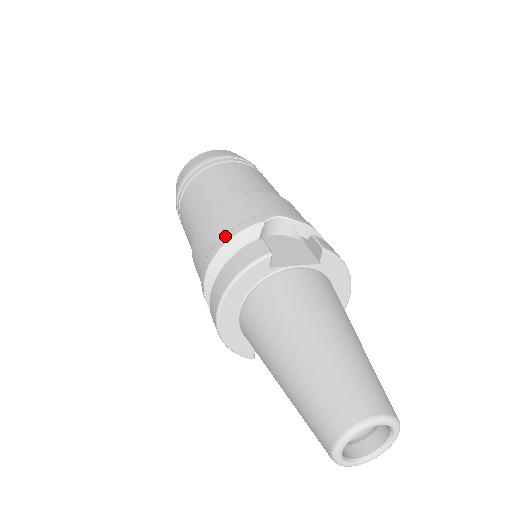
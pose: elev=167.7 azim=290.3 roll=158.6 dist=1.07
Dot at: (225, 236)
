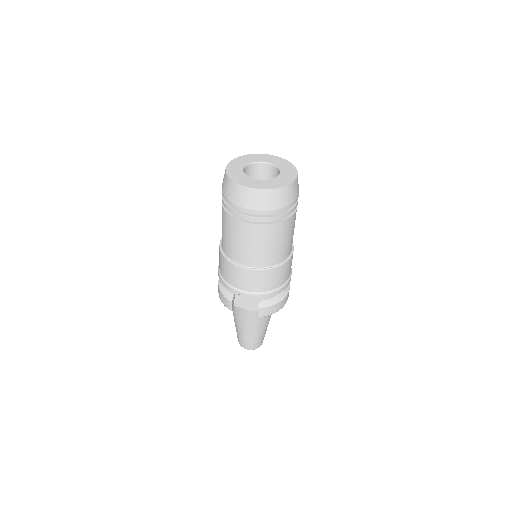
Dot at: (222, 281)
